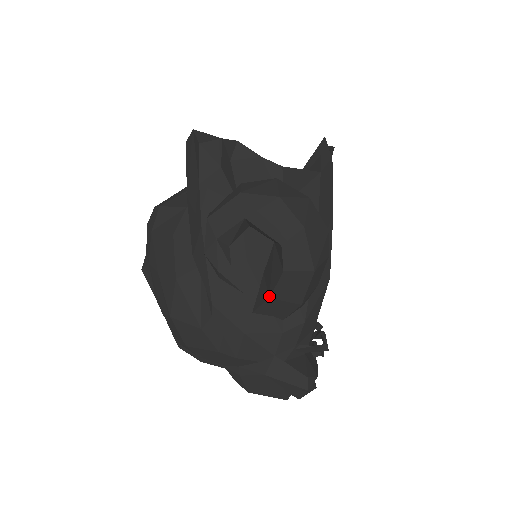
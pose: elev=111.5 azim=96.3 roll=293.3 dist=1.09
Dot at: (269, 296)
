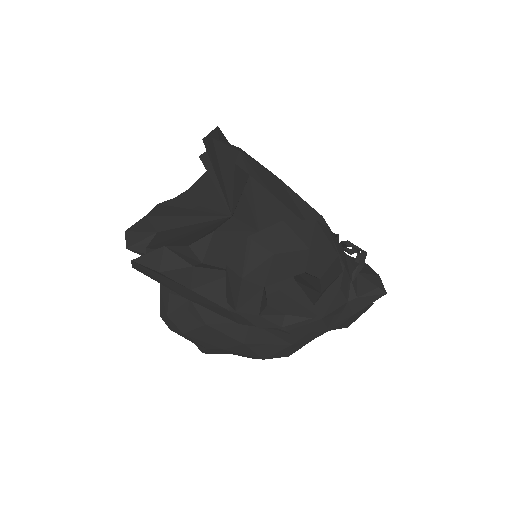
Dot at: (320, 293)
